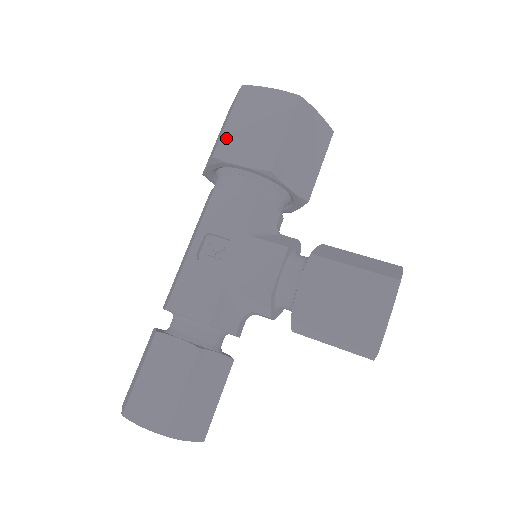
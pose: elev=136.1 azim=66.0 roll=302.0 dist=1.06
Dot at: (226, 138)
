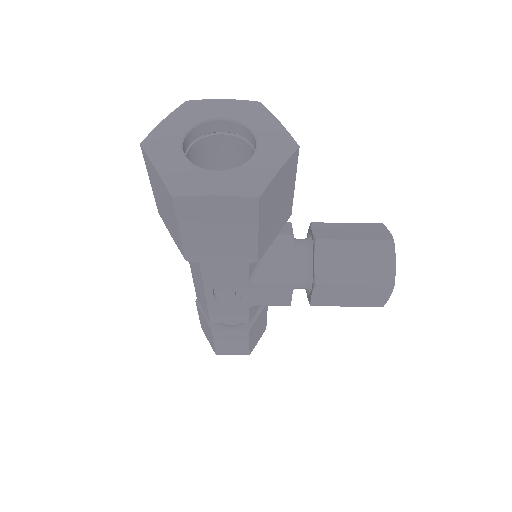
Dot at: (190, 247)
